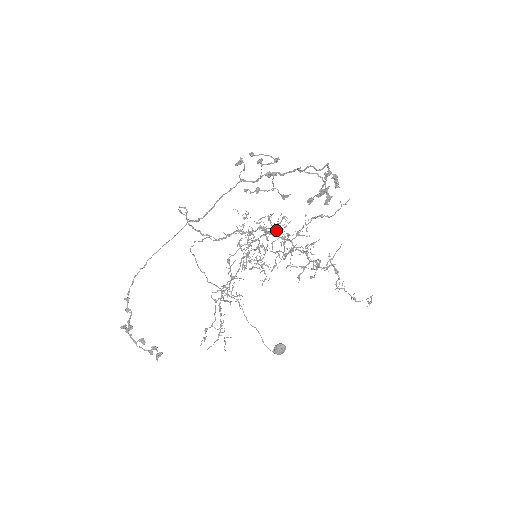
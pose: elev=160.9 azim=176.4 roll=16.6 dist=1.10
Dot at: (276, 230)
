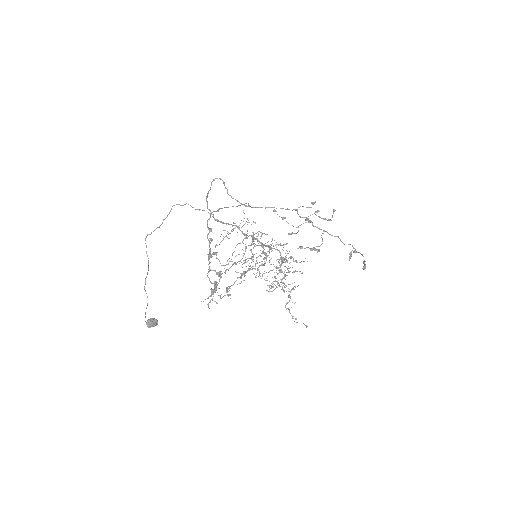
Dot at: (279, 250)
